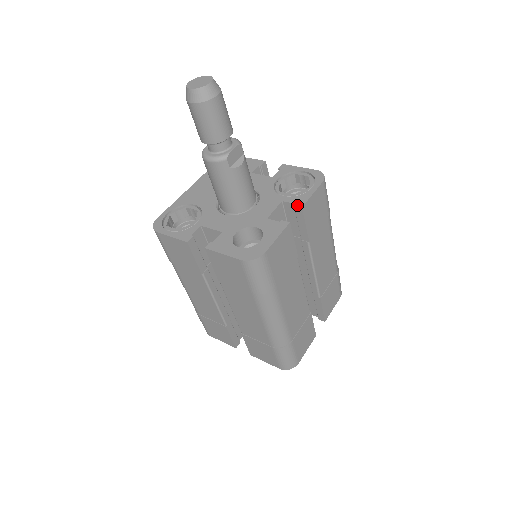
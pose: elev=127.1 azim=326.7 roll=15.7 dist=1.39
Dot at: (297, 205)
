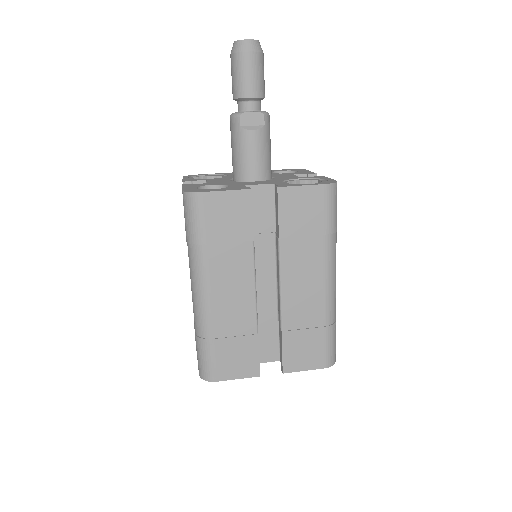
Dot at: (277, 186)
